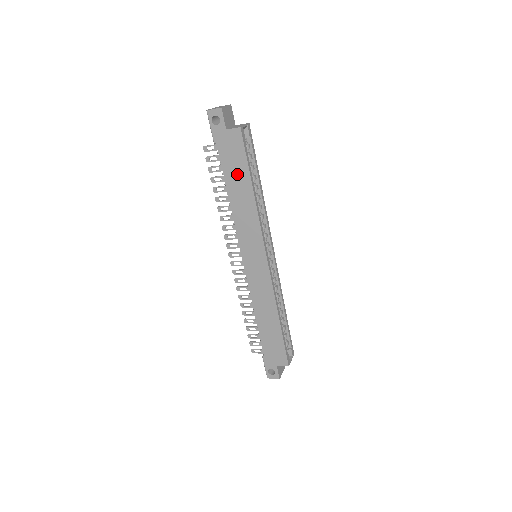
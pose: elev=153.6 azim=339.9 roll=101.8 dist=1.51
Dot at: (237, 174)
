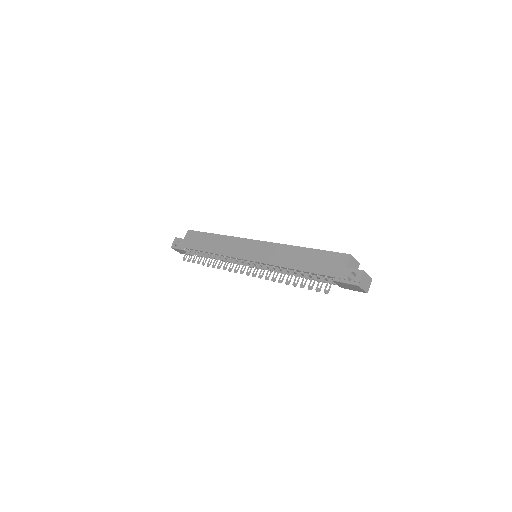
Dot at: (203, 241)
